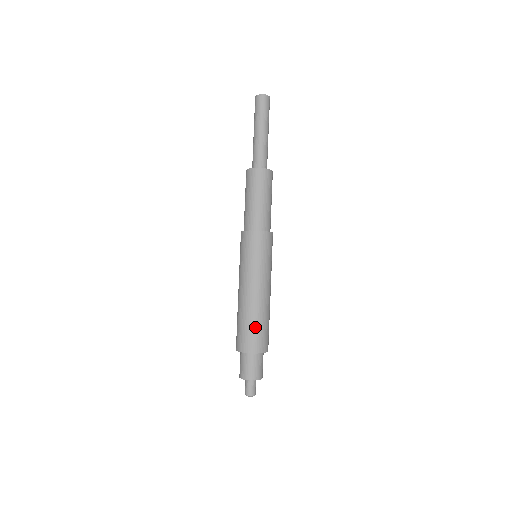
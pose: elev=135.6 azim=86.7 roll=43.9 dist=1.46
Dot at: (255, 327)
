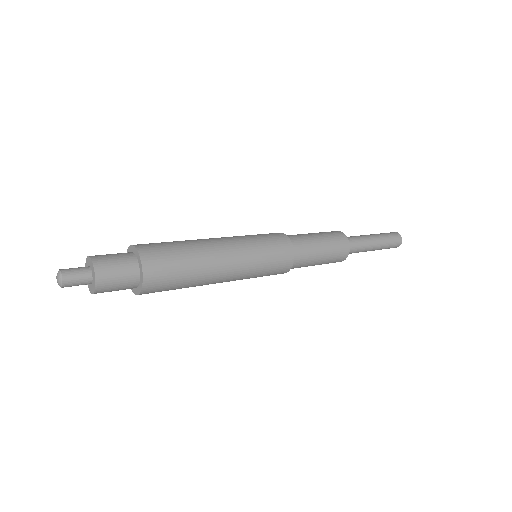
Dot at: (171, 242)
